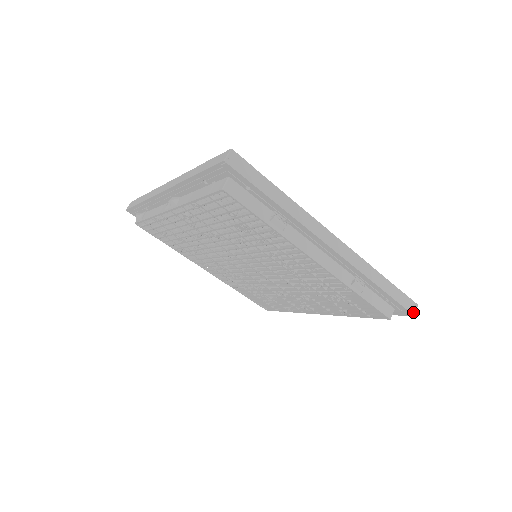
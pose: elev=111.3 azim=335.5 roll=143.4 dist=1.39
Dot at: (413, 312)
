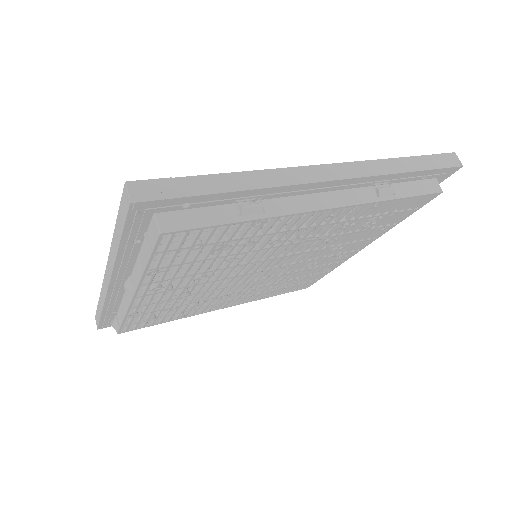
Dot at: (458, 164)
